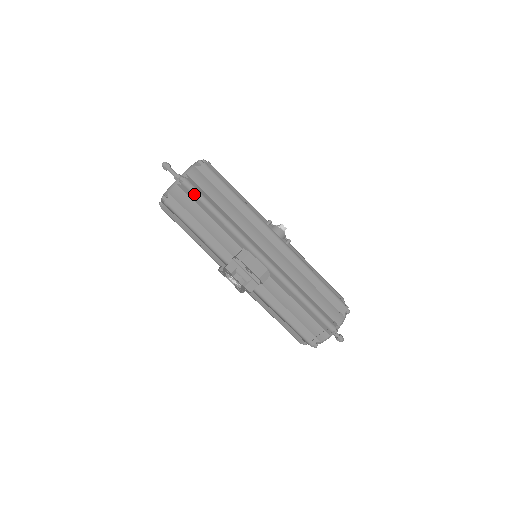
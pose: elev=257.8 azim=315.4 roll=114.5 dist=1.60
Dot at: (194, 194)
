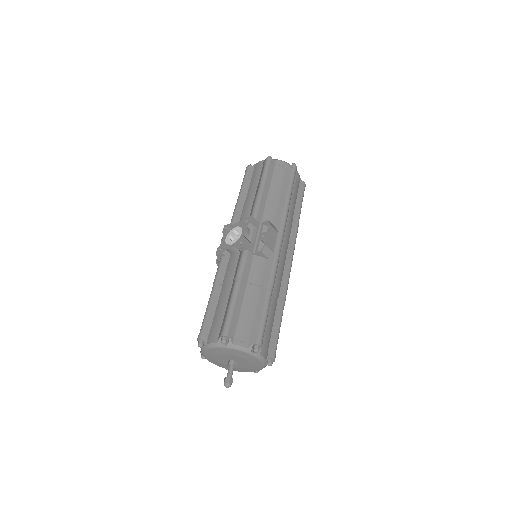
Dot at: (292, 175)
